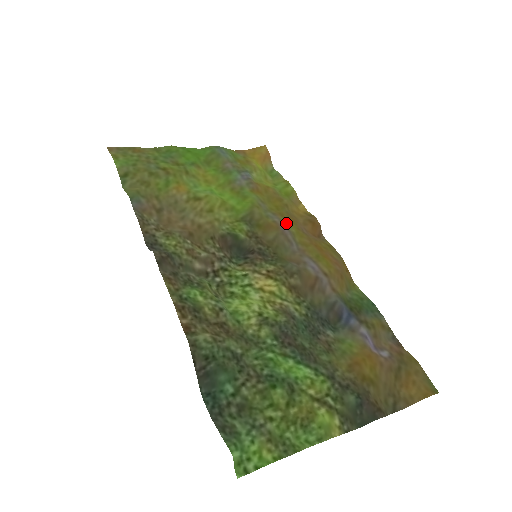
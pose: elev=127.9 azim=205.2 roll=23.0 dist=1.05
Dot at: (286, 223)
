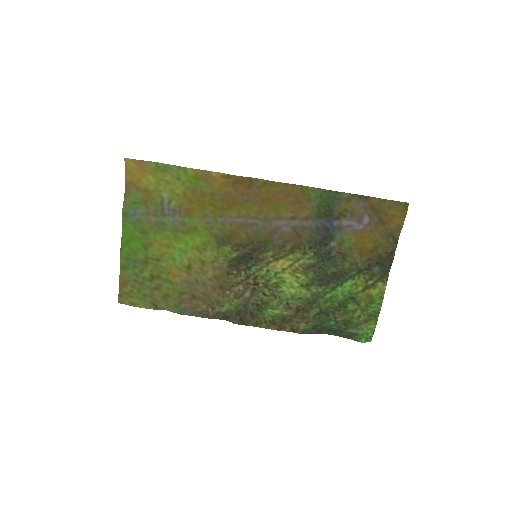
Dot at: (234, 213)
